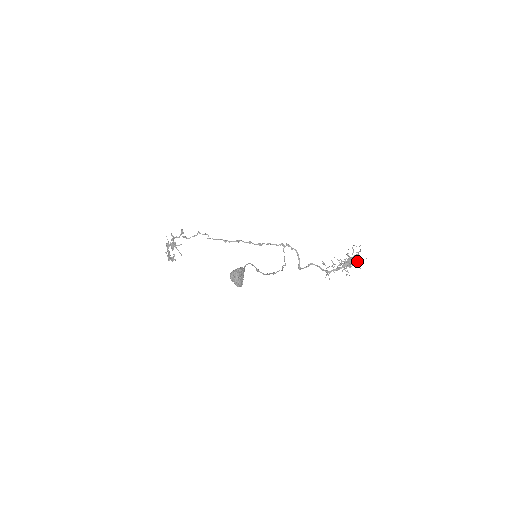
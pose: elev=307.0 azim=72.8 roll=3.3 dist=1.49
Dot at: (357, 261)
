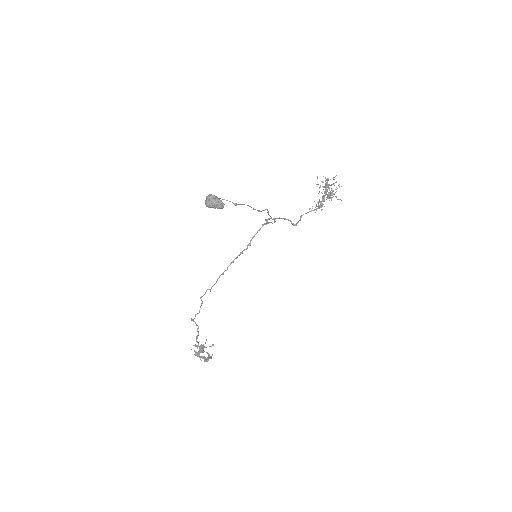
Dot at: occluded
